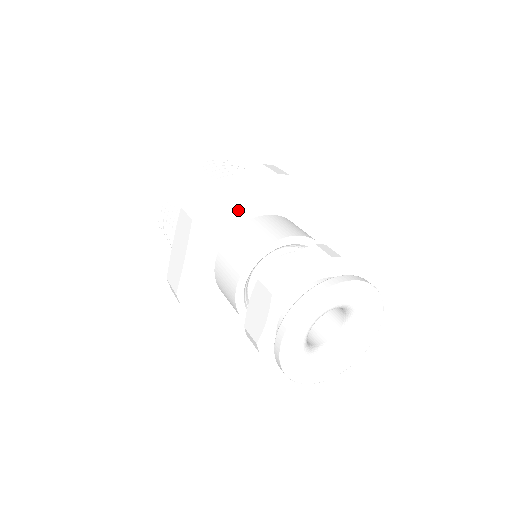
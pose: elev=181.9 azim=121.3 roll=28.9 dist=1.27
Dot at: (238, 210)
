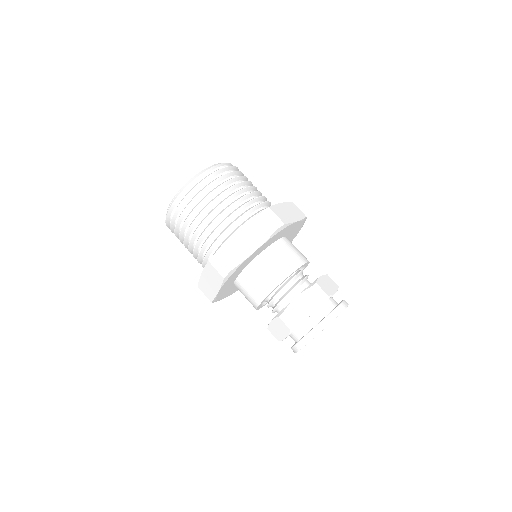
Dot at: (251, 258)
